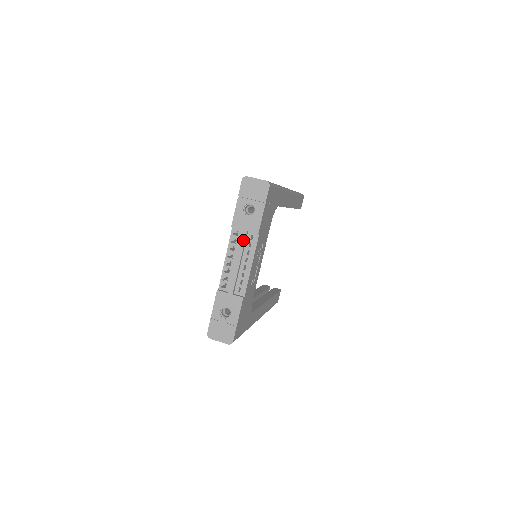
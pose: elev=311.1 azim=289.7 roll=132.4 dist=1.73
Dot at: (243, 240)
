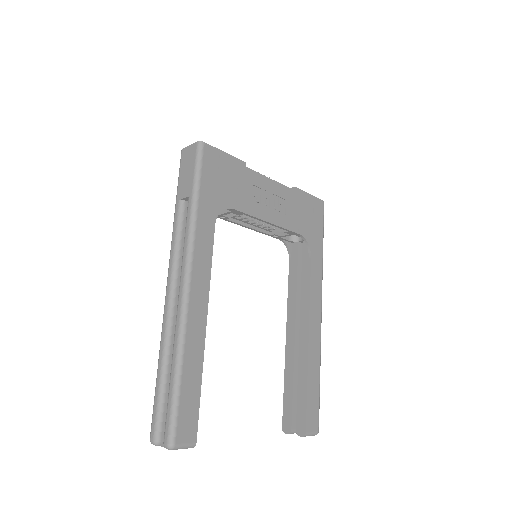
Dot at: occluded
